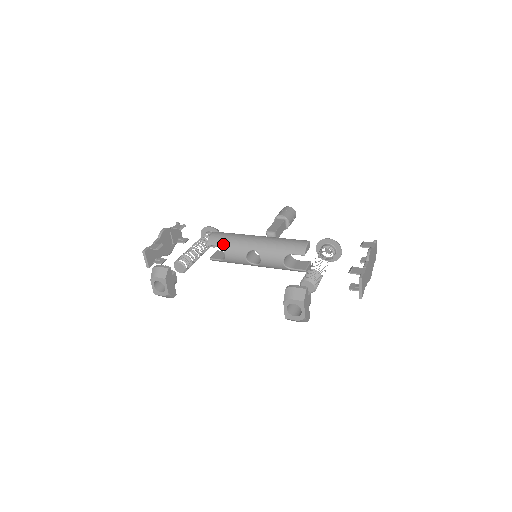
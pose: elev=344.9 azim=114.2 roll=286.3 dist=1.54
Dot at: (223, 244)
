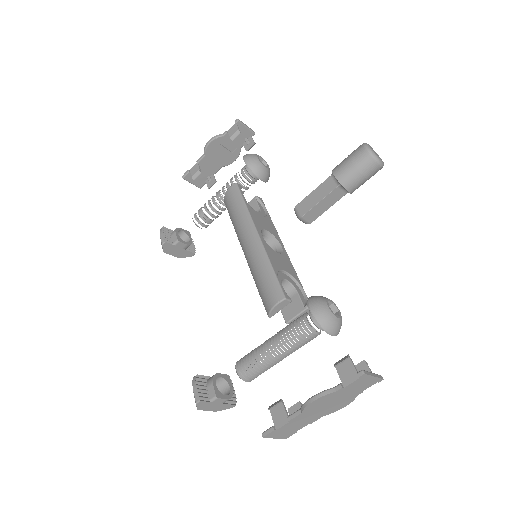
Dot at: (230, 217)
